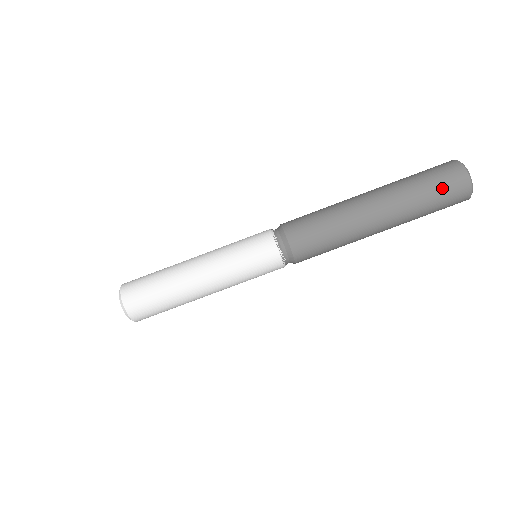
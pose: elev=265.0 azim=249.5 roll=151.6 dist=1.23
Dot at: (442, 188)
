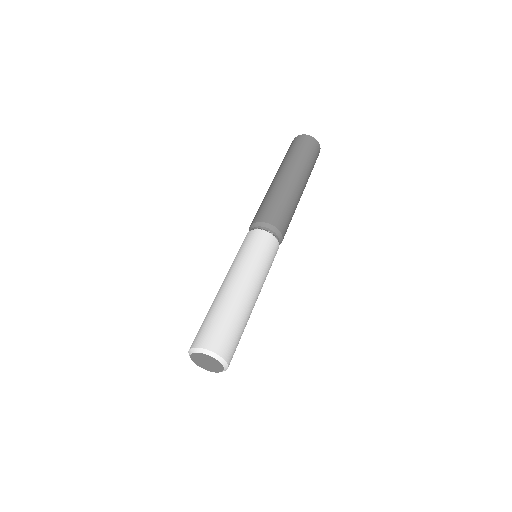
Dot at: (303, 146)
